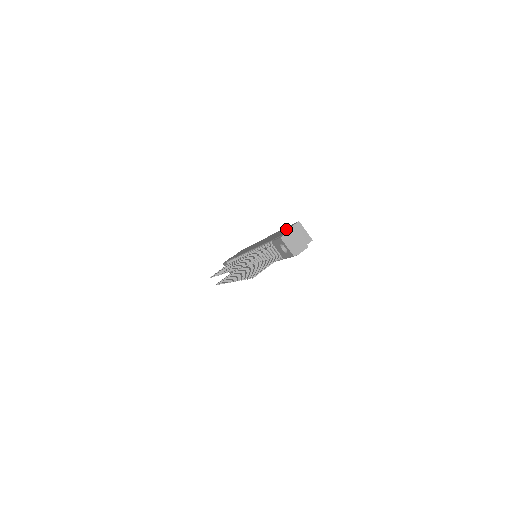
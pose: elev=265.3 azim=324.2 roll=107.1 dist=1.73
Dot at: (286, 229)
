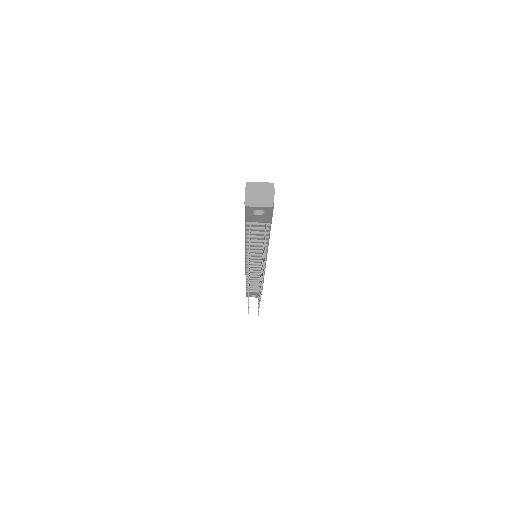
Dot at: occluded
